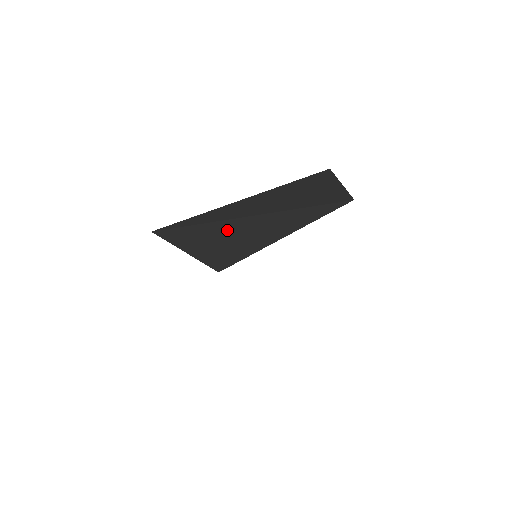
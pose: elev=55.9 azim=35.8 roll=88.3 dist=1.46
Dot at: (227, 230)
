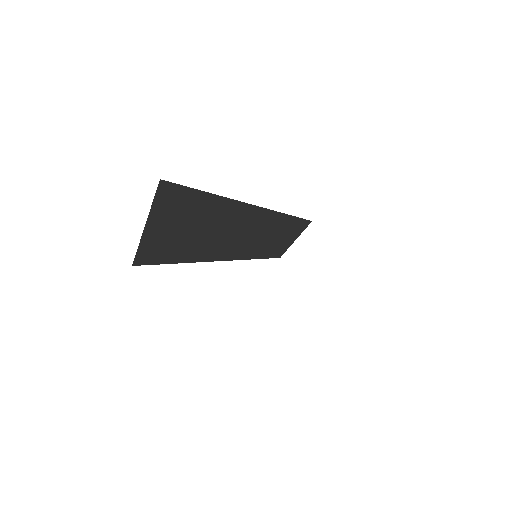
Dot at: (200, 224)
